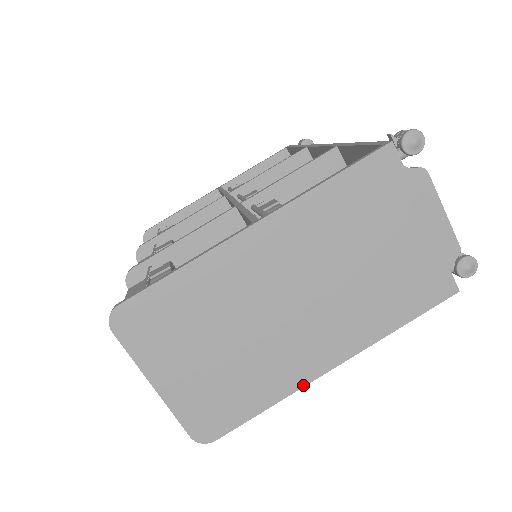
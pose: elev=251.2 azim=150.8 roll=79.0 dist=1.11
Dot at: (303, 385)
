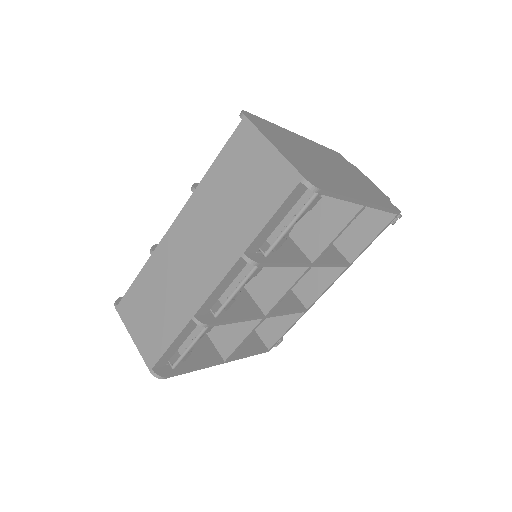
Dot at: (355, 198)
